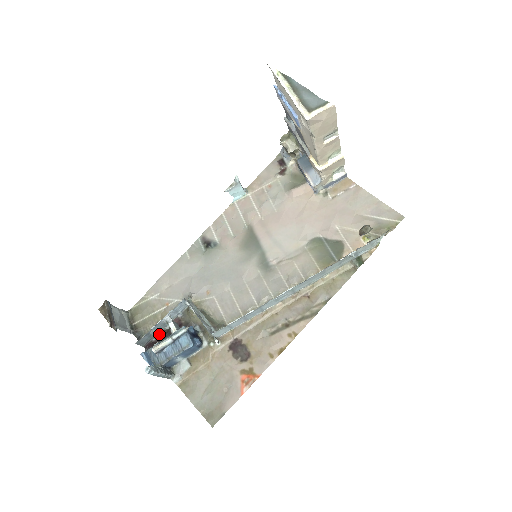
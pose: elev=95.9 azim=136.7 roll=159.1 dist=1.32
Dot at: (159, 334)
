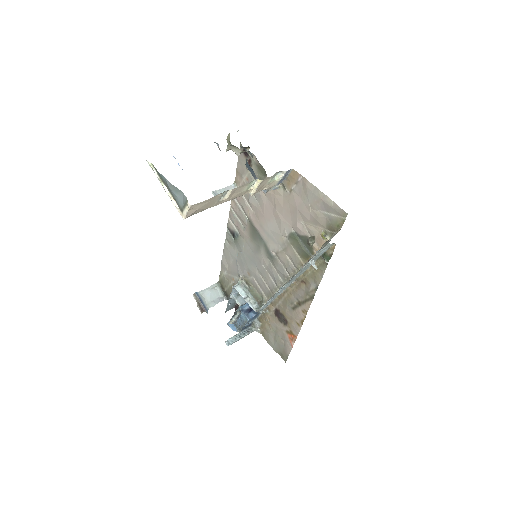
Dot at: occluded
